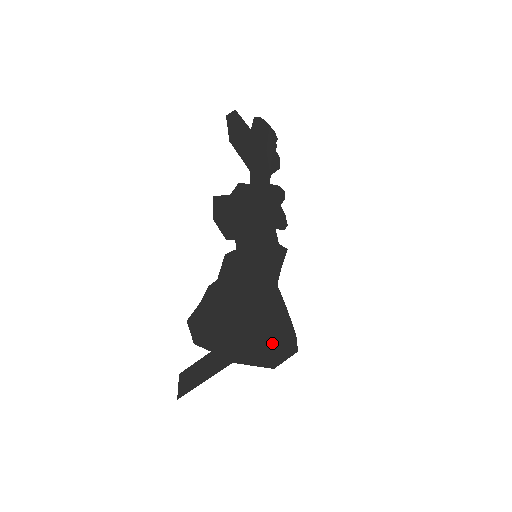
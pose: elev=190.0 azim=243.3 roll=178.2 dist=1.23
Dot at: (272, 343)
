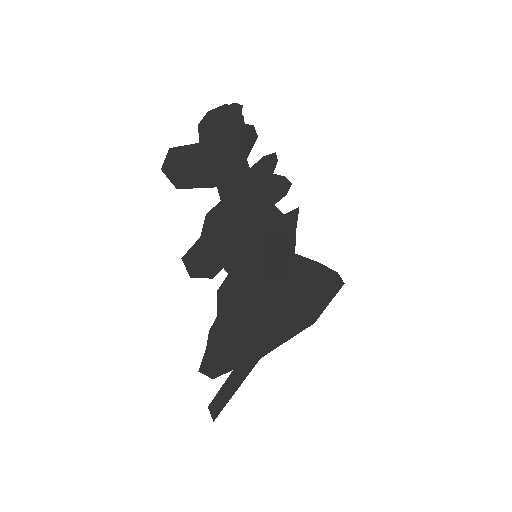
Dot at: (305, 306)
